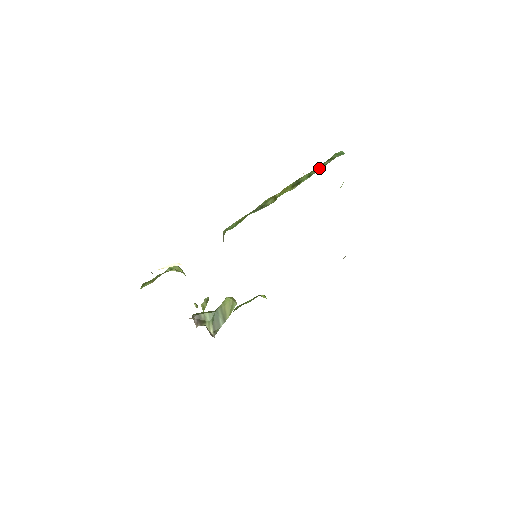
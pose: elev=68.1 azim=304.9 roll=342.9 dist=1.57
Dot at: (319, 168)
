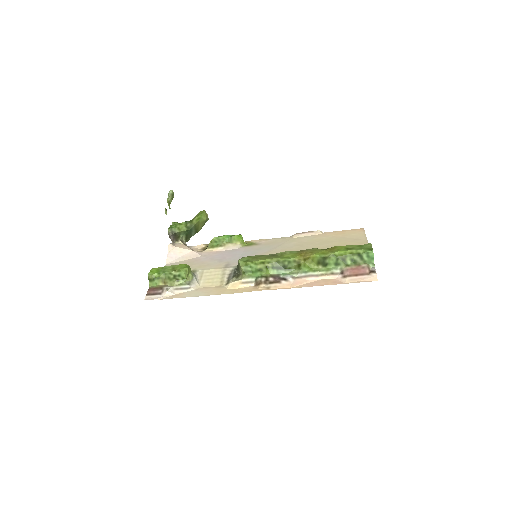
Dot at: (348, 261)
